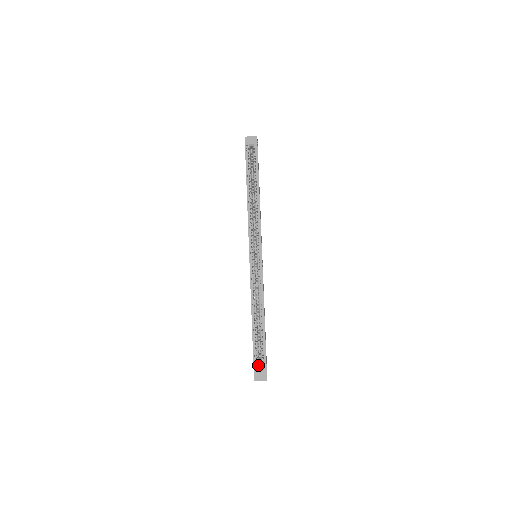
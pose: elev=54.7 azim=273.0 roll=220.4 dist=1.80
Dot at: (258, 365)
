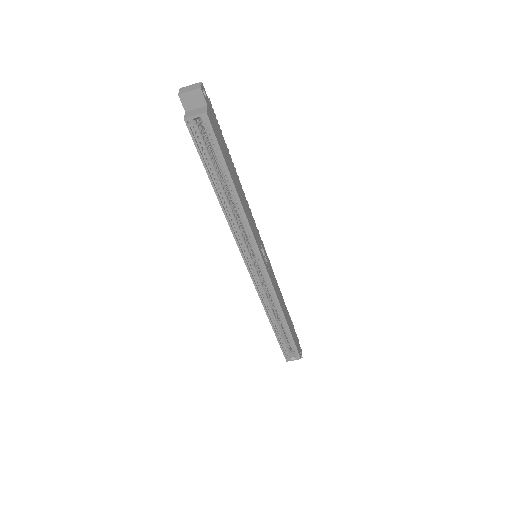
Dot at: occluded
